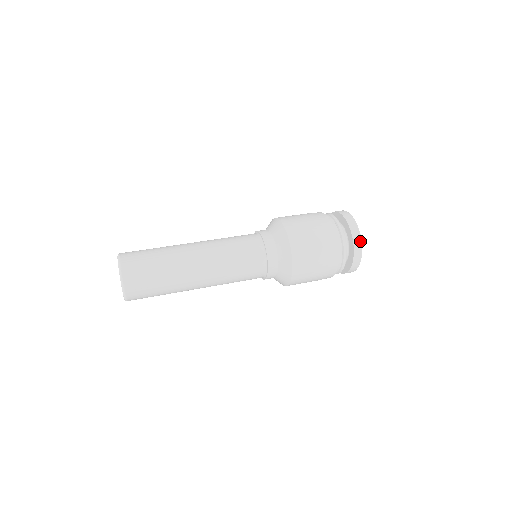
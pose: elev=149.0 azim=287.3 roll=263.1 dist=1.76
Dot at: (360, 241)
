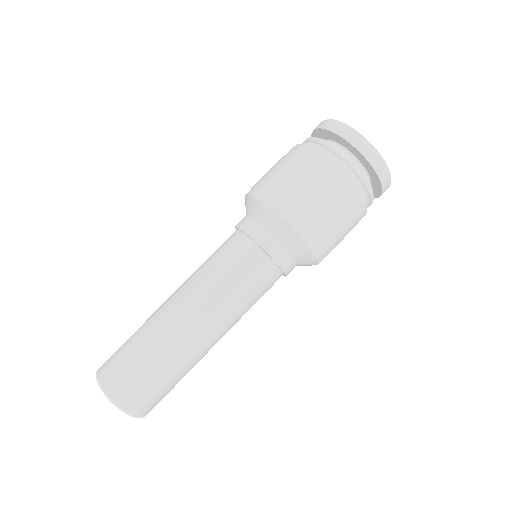
Dot at: (389, 178)
